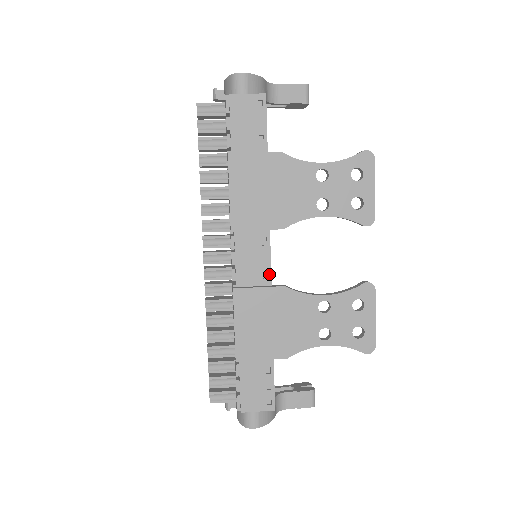
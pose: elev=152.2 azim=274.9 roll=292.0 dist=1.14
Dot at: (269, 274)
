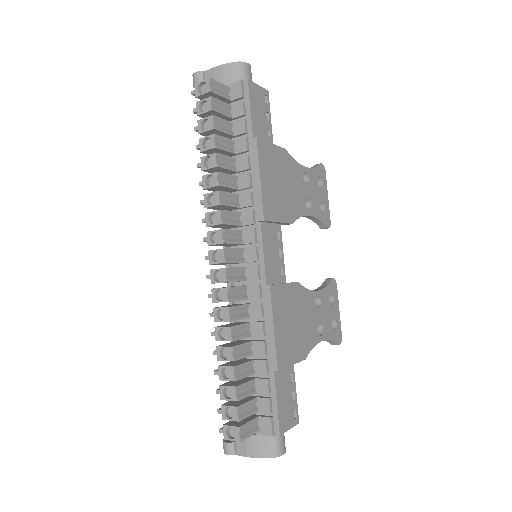
Dot at: (284, 271)
